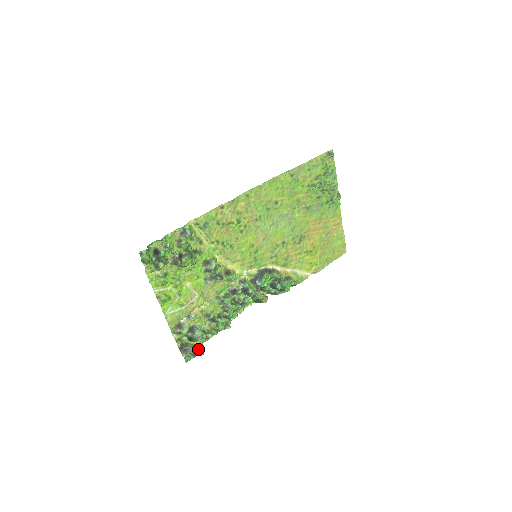
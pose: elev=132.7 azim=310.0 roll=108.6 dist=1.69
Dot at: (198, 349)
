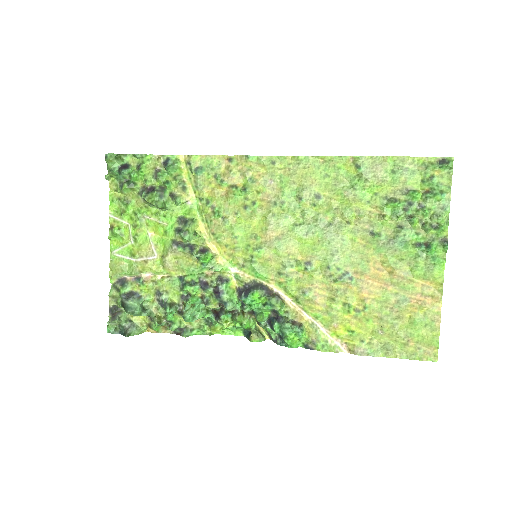
Dot at: (129, 328)
